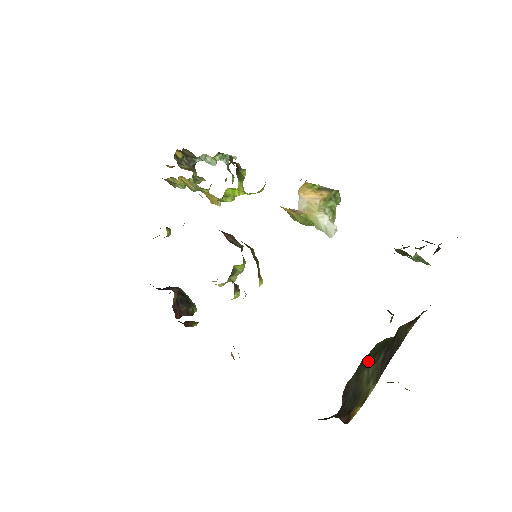
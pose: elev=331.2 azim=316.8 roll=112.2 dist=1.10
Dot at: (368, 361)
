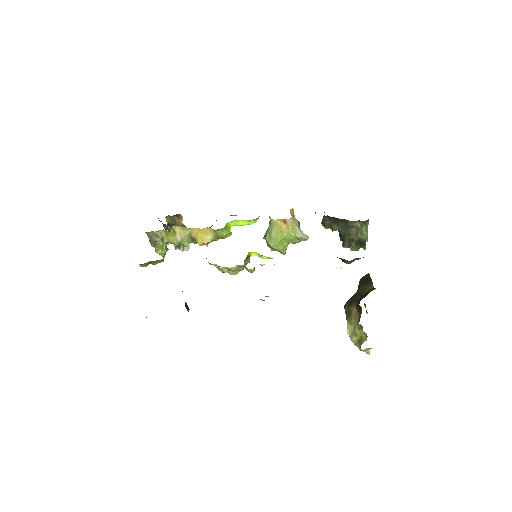
Dot at: (353, 295)
